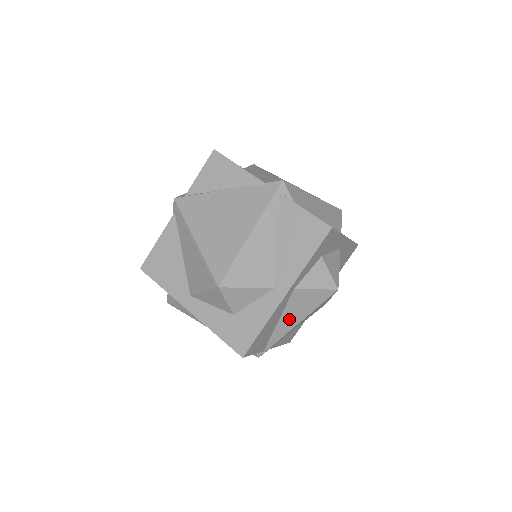
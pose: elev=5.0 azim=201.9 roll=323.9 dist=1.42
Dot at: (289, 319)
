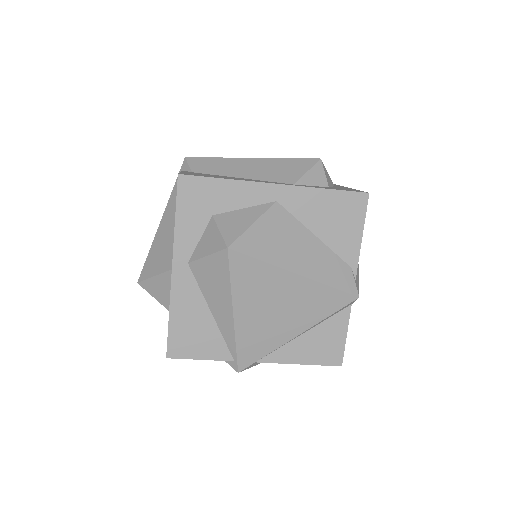
Dot at: (219, 307)
